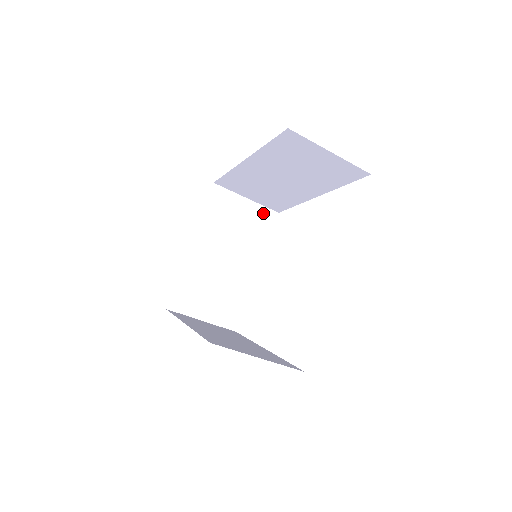
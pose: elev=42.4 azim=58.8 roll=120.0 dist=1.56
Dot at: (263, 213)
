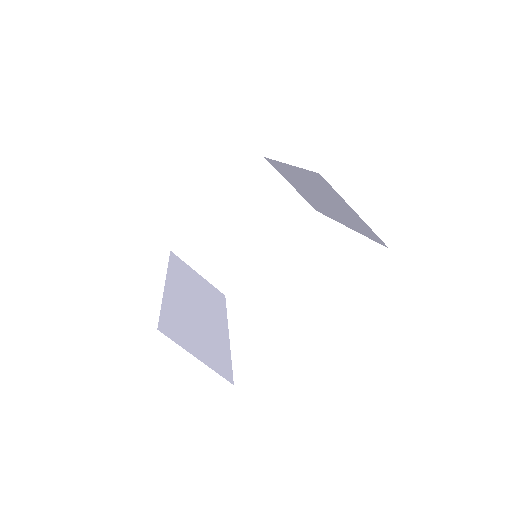
Dot at: (300, 205)
